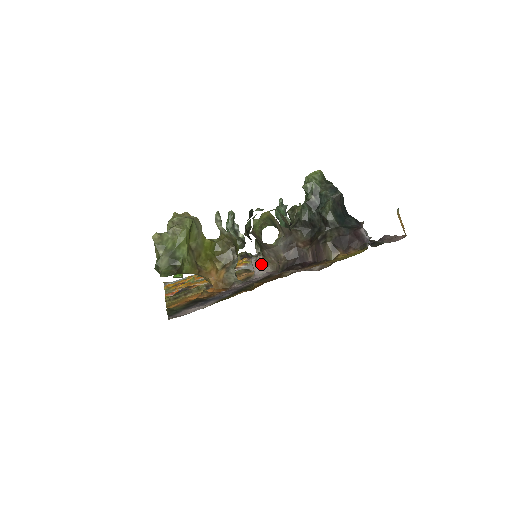
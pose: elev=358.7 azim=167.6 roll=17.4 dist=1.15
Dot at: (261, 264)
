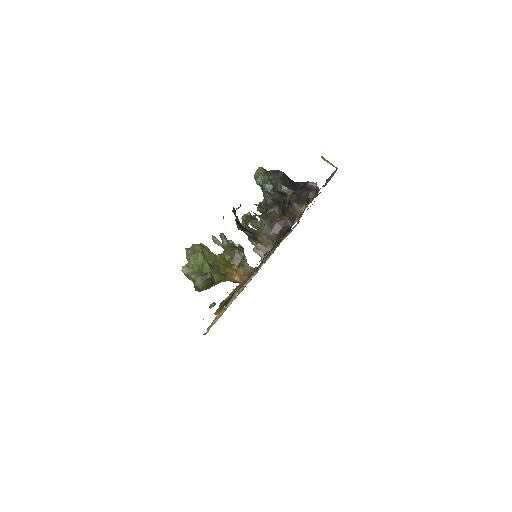
Dot at: (262, 249)
